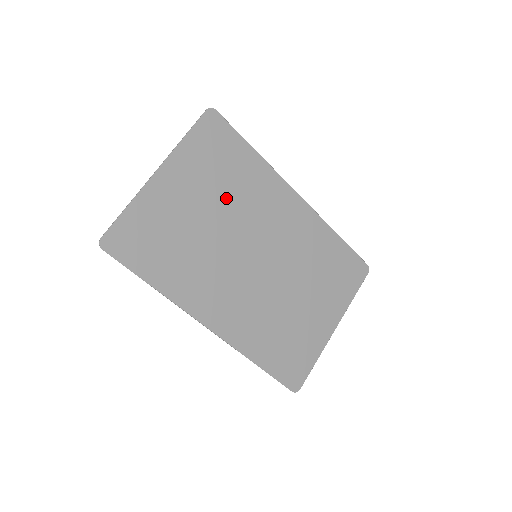
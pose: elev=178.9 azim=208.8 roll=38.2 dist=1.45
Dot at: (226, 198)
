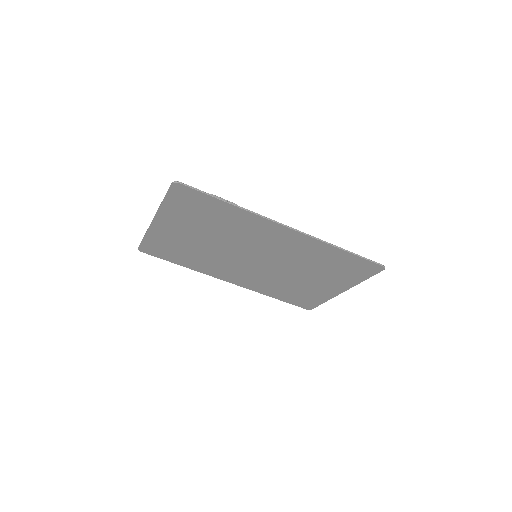
Dot at: (215, 231)
